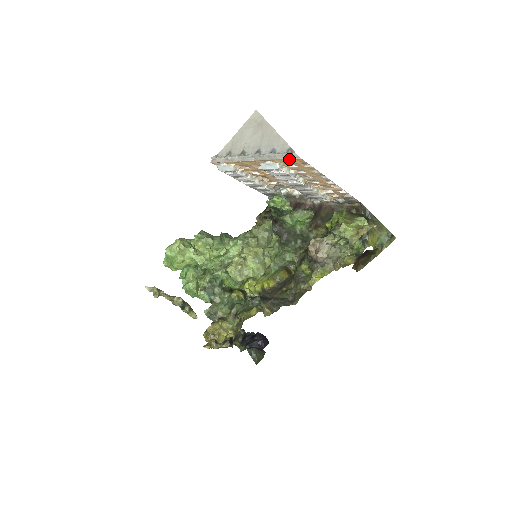
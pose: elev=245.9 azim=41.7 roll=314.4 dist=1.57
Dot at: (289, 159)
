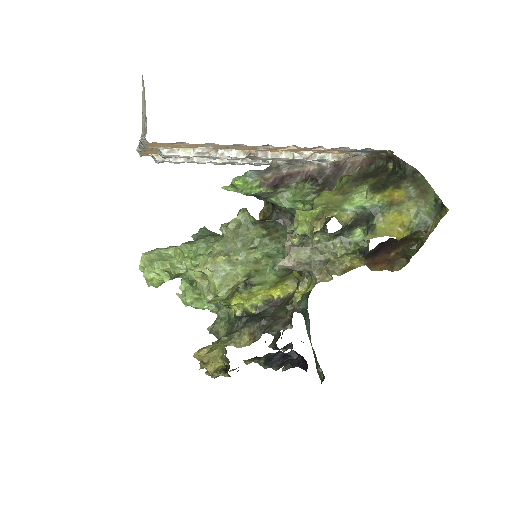
Dot at: (148, 144)
